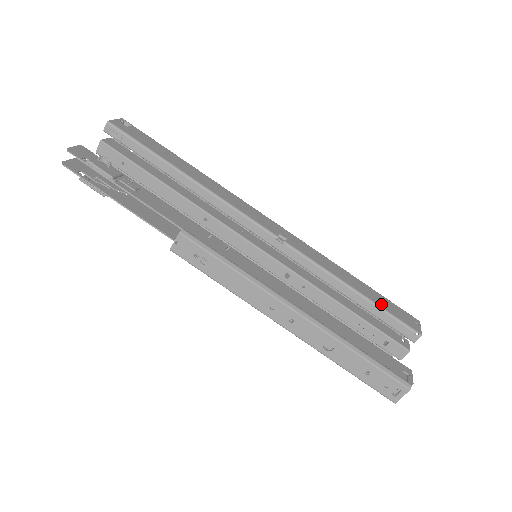
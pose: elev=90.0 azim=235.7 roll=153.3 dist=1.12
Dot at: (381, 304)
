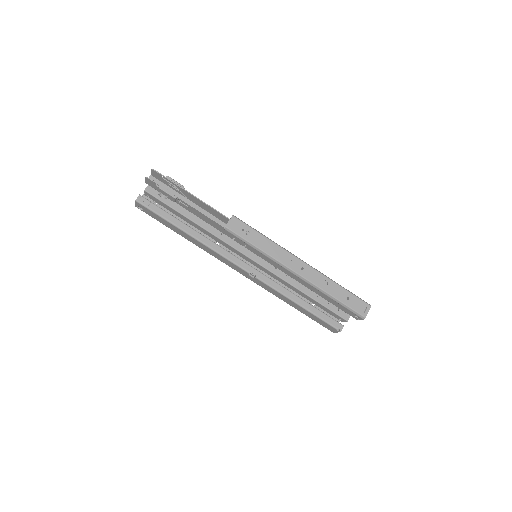
Dot at: occluded
